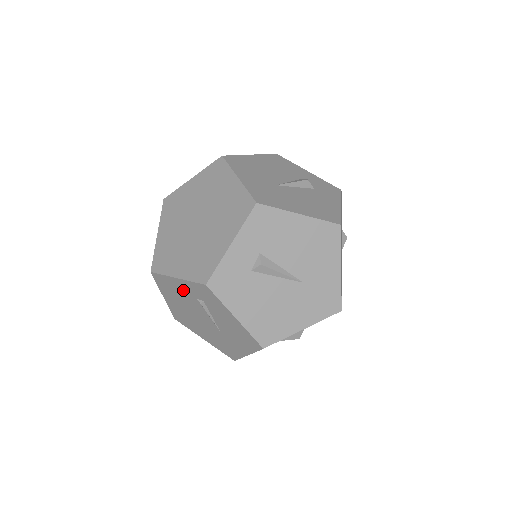
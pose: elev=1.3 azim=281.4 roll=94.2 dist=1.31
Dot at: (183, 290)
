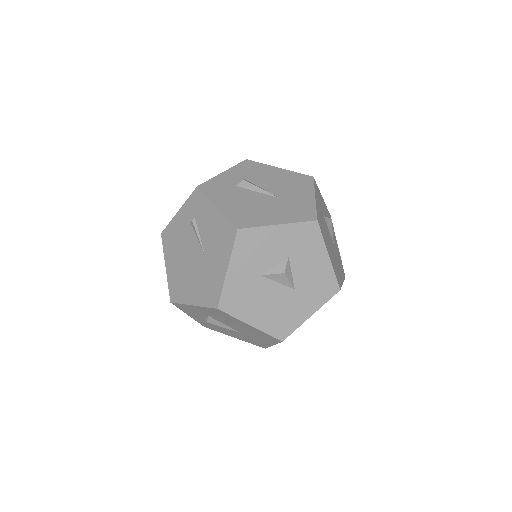
Dot at: (181, 224)
